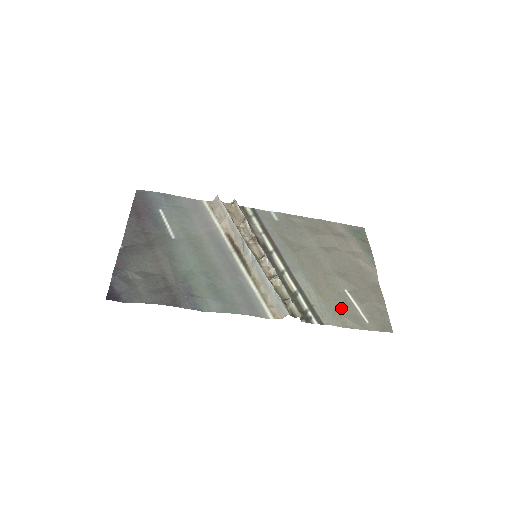
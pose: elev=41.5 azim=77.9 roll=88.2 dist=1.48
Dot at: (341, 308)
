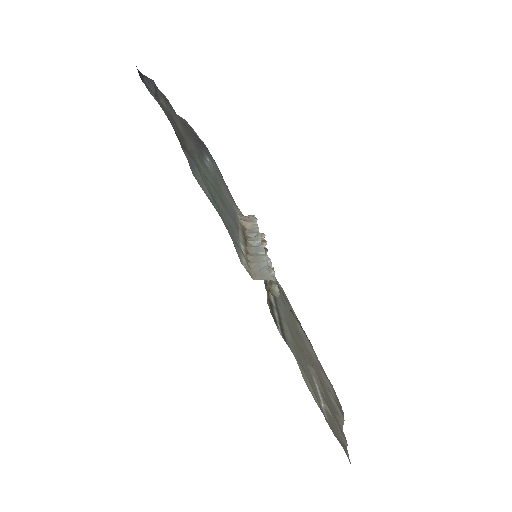
Dot at: (307, 373)
